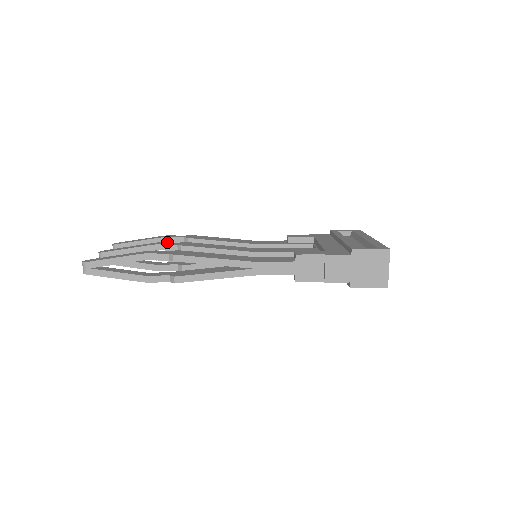
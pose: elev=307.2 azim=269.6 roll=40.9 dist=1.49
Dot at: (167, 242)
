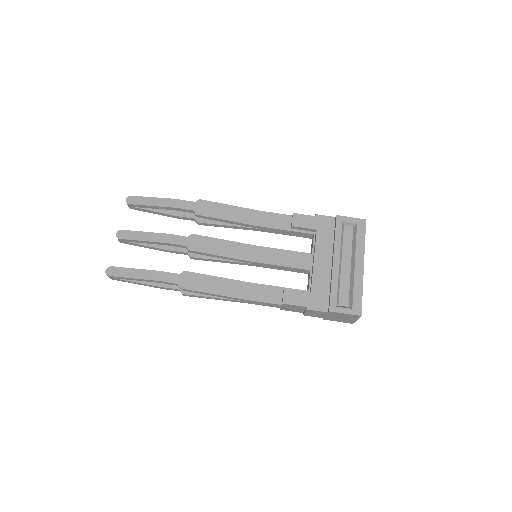
Dot at: (176, 235)
